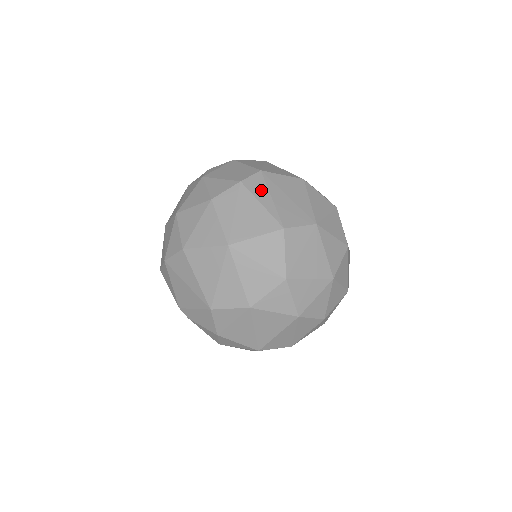
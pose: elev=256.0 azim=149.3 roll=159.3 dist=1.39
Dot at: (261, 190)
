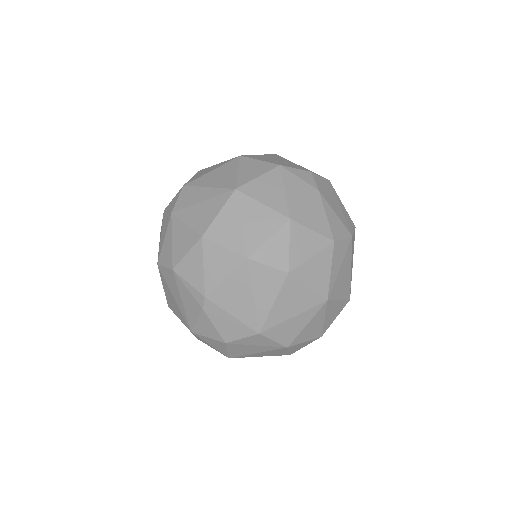
Dot at: (353, 252)
